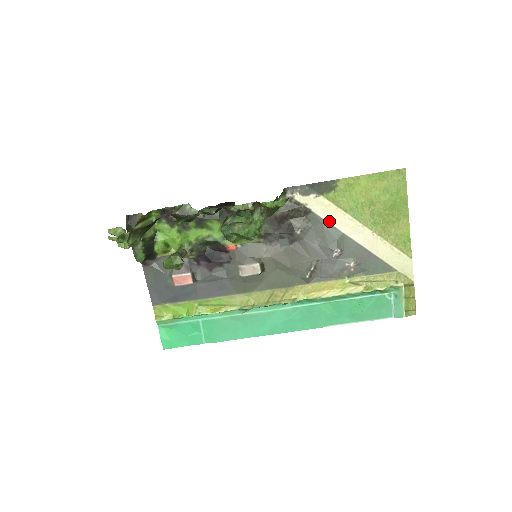
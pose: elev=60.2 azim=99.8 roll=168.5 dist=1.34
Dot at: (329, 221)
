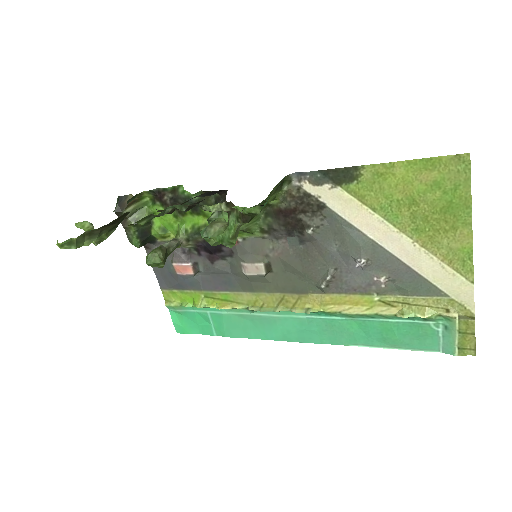
Dot at: (350, 221)
